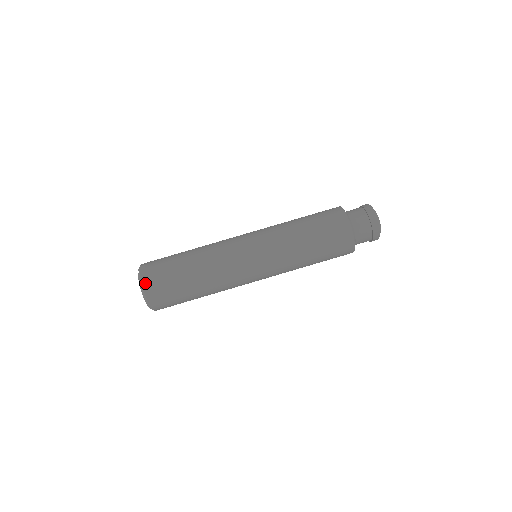
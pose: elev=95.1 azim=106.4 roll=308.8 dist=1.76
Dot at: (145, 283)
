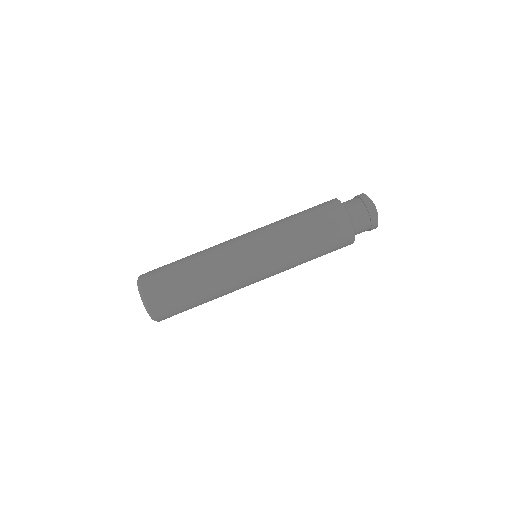
Dot at: (143, 282)
